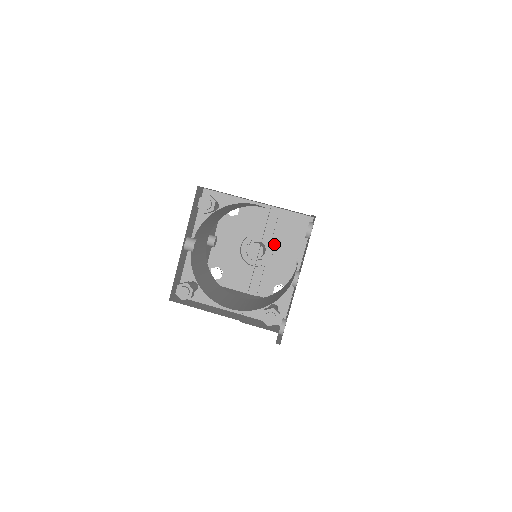
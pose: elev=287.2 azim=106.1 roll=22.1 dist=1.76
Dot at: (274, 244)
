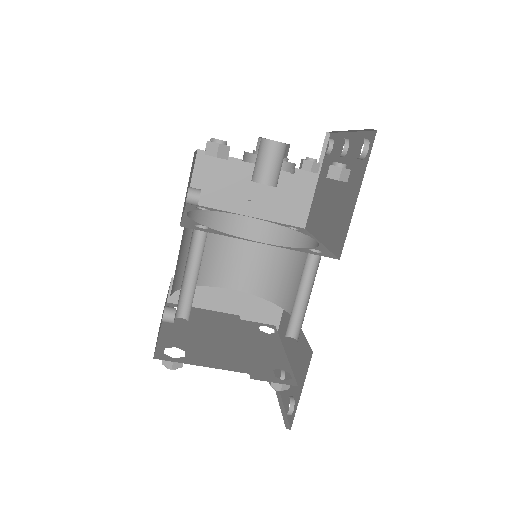
Dot at: occluded
